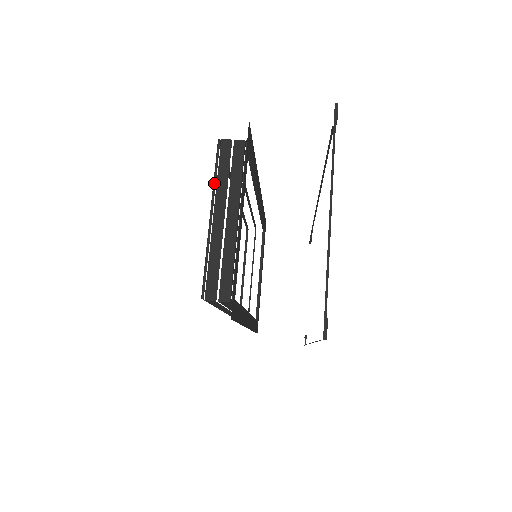
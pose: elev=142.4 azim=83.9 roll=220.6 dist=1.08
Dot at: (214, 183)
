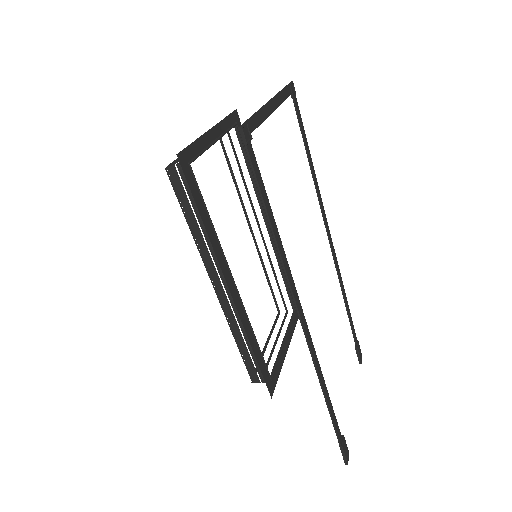
Dot at: occluded
